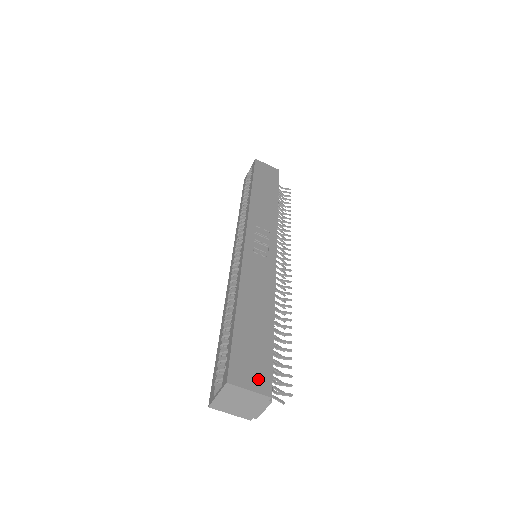
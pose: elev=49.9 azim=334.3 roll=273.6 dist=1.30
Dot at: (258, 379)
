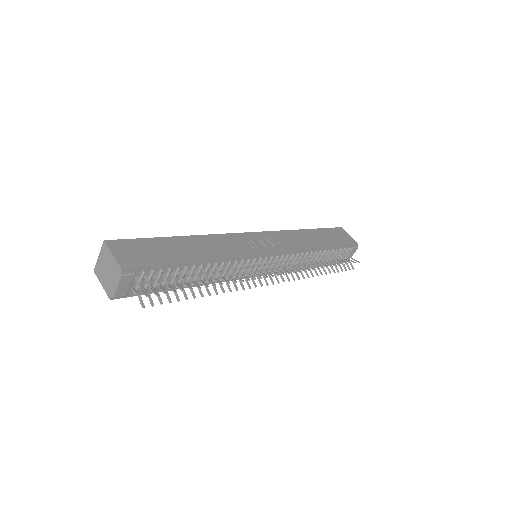
Dot at: (129, 258)
